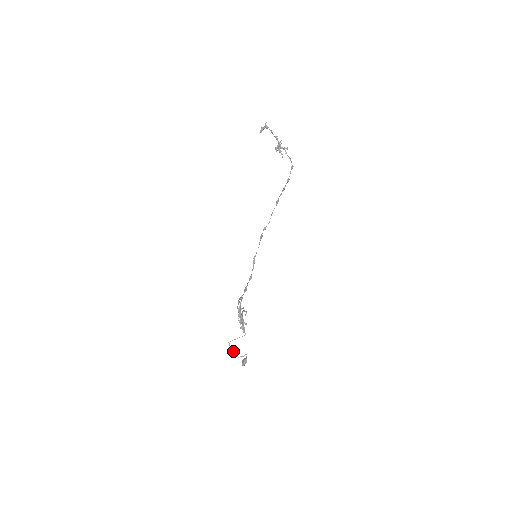
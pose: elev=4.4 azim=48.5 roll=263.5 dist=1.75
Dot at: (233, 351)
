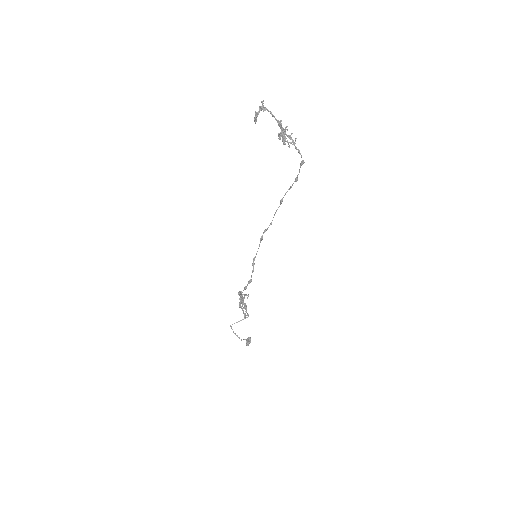
Dot at: occluded
